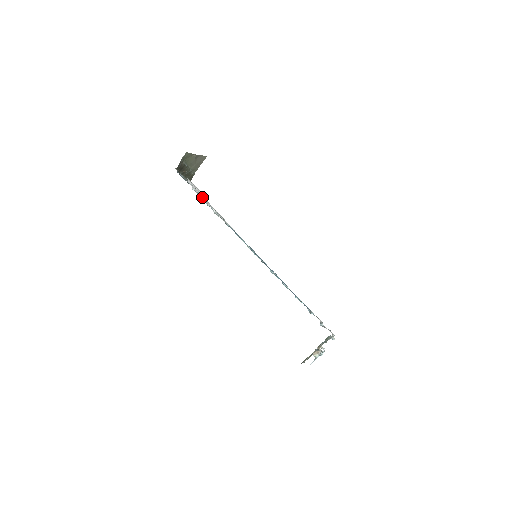
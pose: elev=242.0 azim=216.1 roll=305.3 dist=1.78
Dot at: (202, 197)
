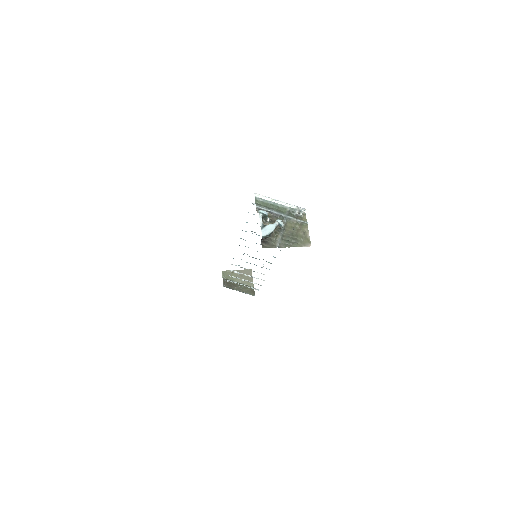
Dot at: occluded
